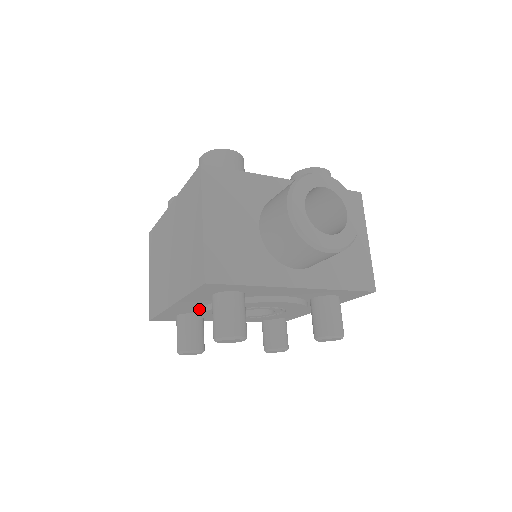
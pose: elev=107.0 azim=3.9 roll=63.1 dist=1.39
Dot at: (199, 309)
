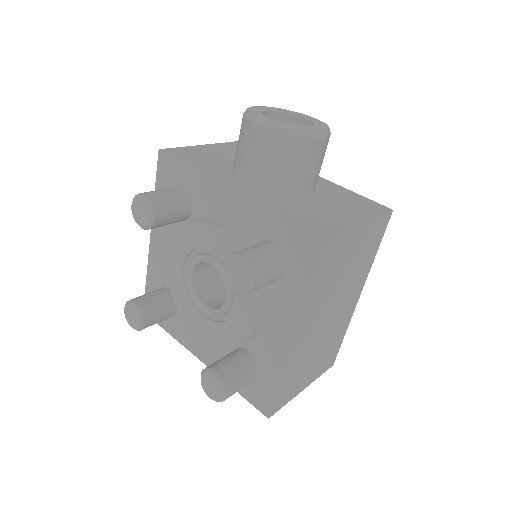
Dot at: occluded
